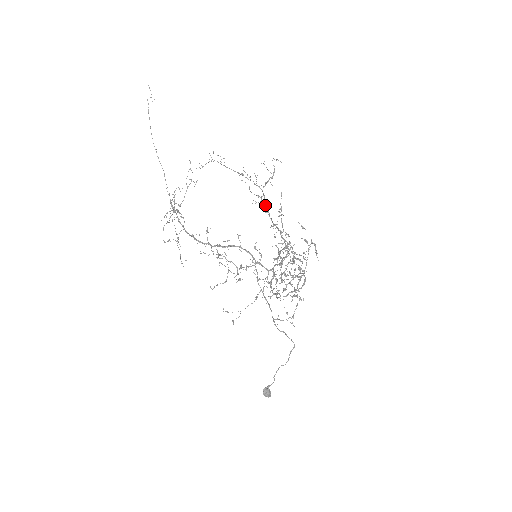
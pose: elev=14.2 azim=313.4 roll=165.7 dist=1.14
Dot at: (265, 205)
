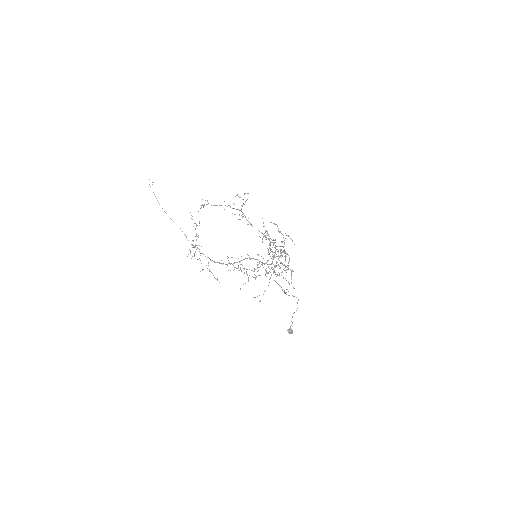
Dot at: (246, 219)
